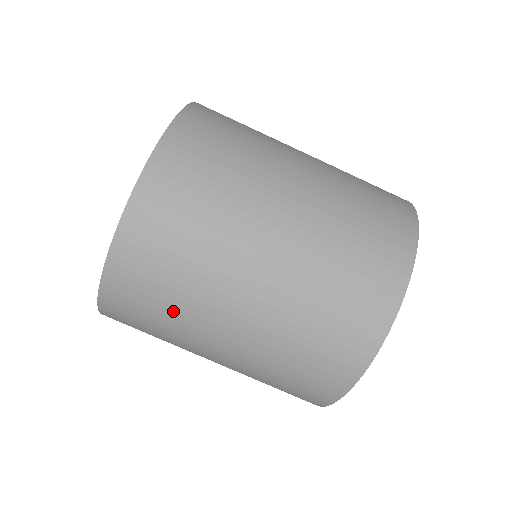
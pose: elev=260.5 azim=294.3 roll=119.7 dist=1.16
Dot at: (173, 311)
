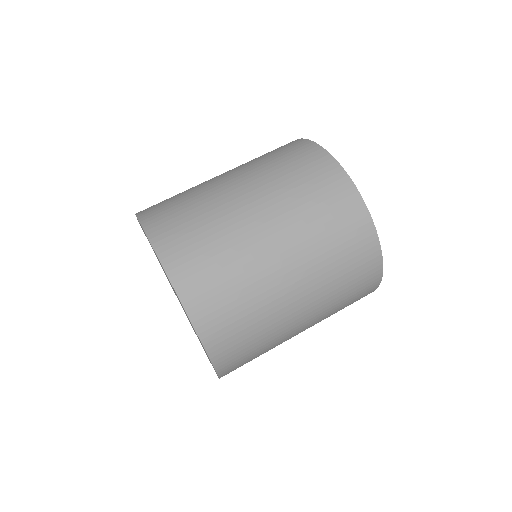
Dot at: (237, 275)
